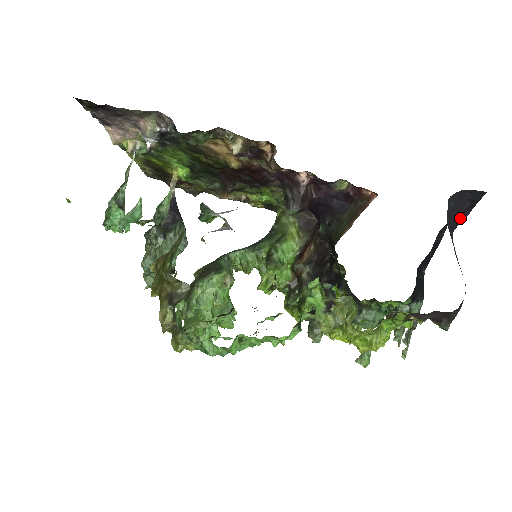
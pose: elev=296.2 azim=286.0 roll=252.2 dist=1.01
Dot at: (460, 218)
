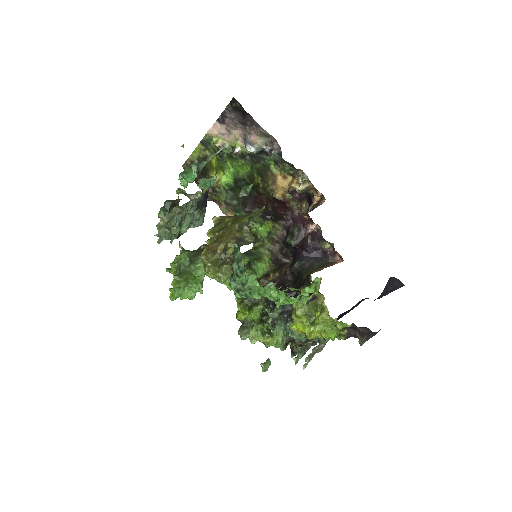
Dot at: (383, 294)
